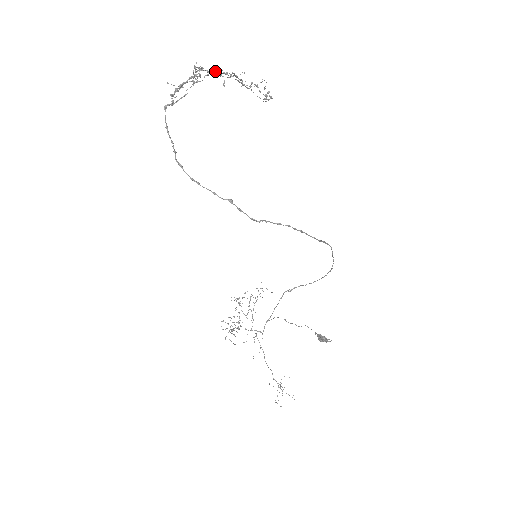
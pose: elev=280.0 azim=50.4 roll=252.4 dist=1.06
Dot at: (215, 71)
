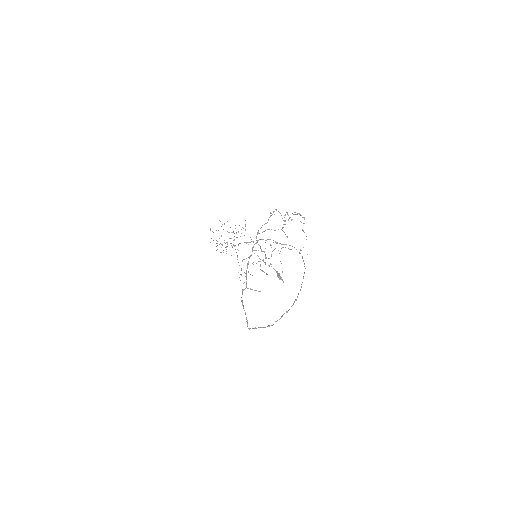
Dot at: occluded
